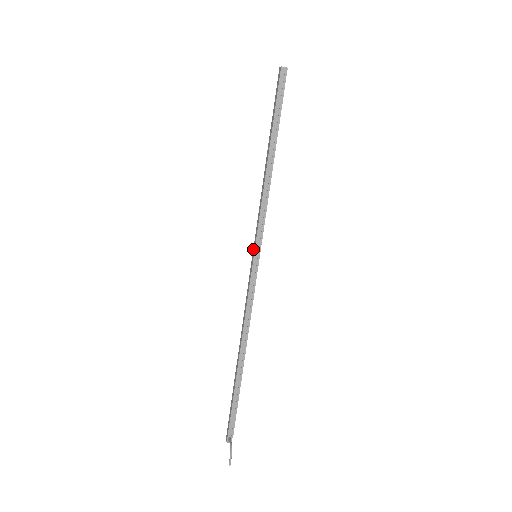
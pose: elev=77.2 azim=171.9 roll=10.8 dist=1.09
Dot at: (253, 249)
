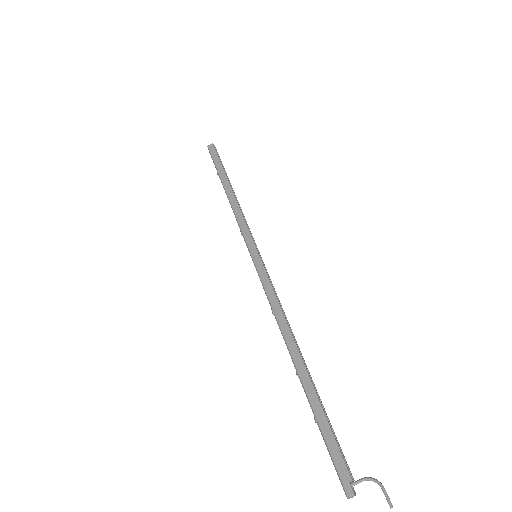
Dot at: (251, 250)
